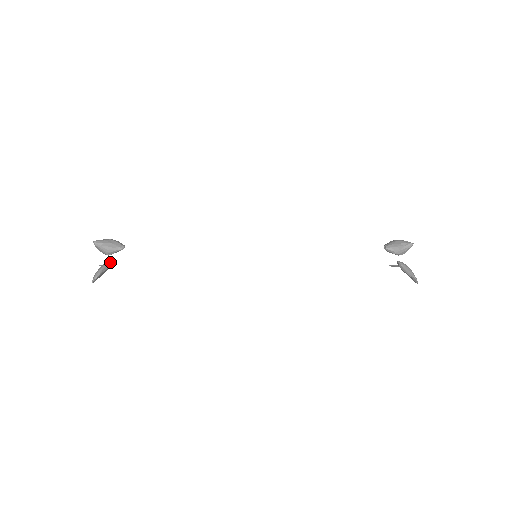
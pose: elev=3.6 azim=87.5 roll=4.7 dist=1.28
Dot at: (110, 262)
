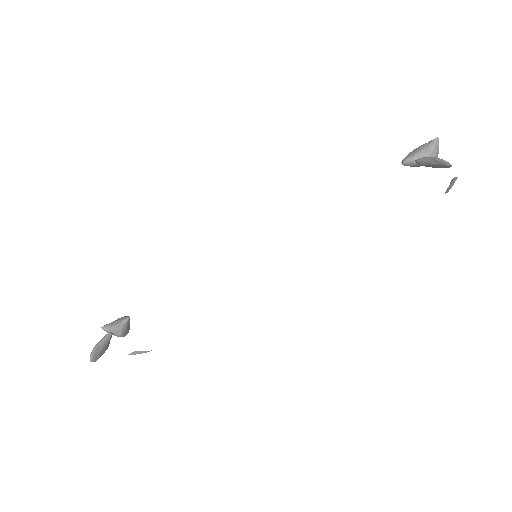
Dot at: (107, 334)
